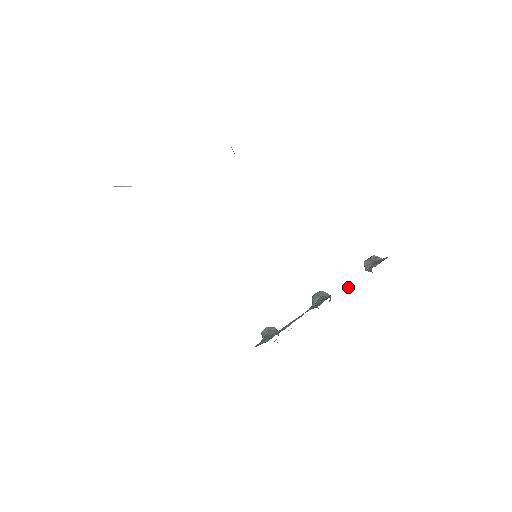
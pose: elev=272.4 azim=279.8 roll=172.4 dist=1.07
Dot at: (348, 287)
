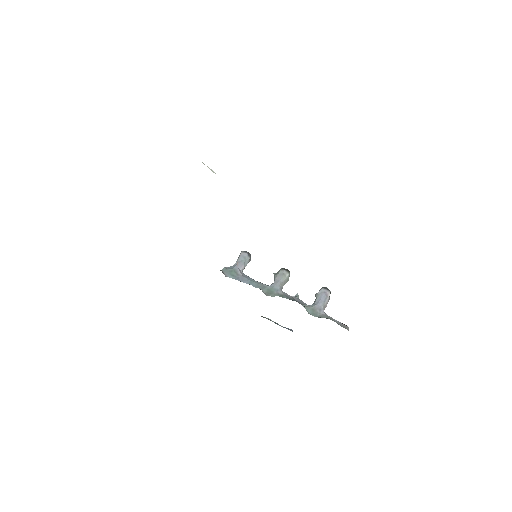
Dot at: (295, 295)
